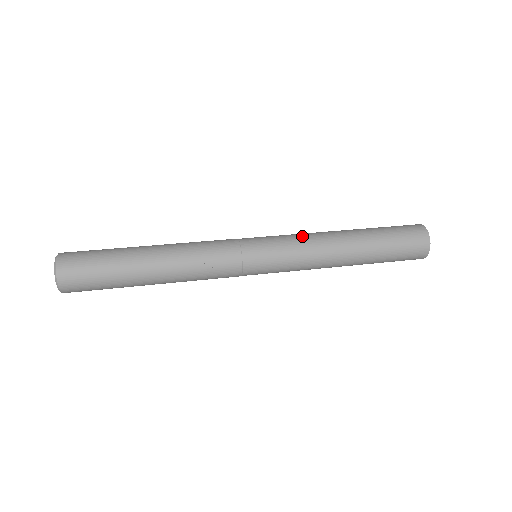
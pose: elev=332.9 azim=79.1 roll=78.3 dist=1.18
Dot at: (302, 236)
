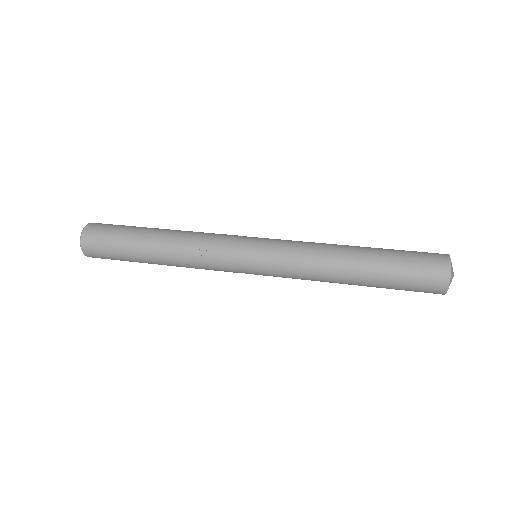
Dot at: (303, 243)
